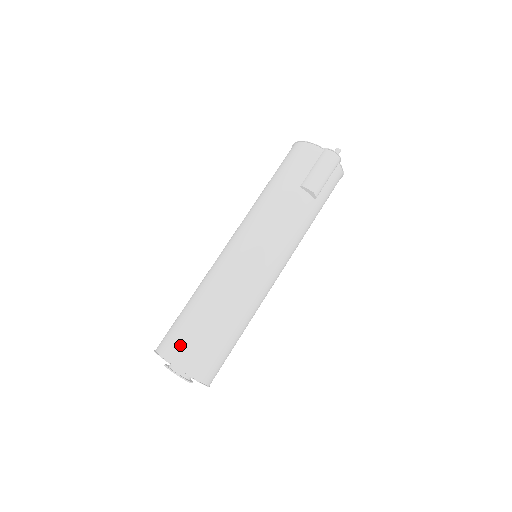
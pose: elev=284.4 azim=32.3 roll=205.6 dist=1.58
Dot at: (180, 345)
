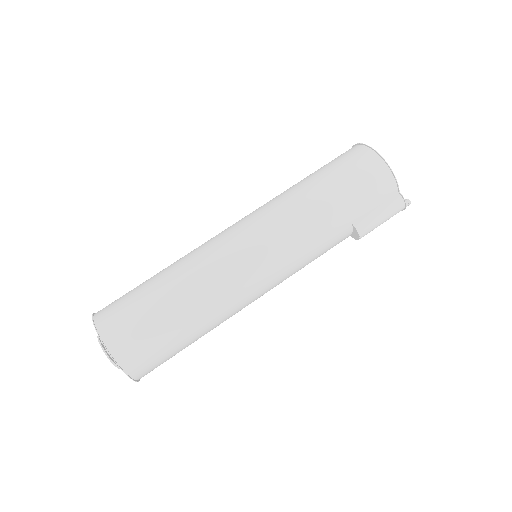
Dot at: (140, 351)
